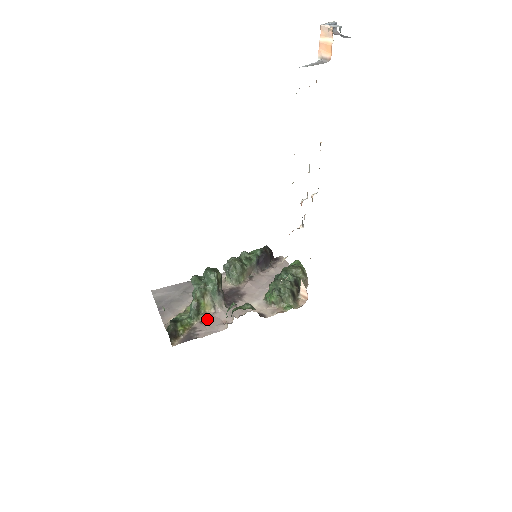
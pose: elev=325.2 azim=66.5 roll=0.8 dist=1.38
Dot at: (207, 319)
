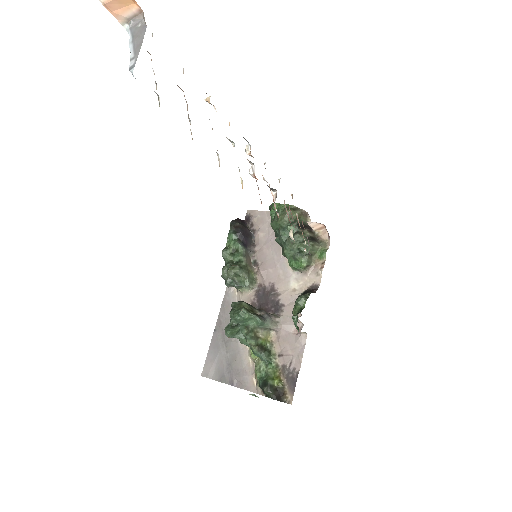
Dot at: (280, 346)
